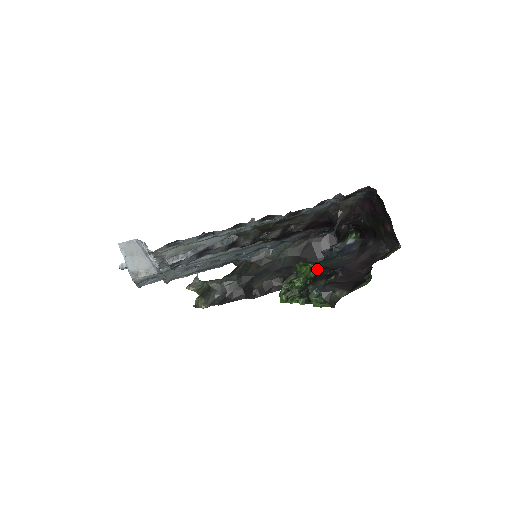
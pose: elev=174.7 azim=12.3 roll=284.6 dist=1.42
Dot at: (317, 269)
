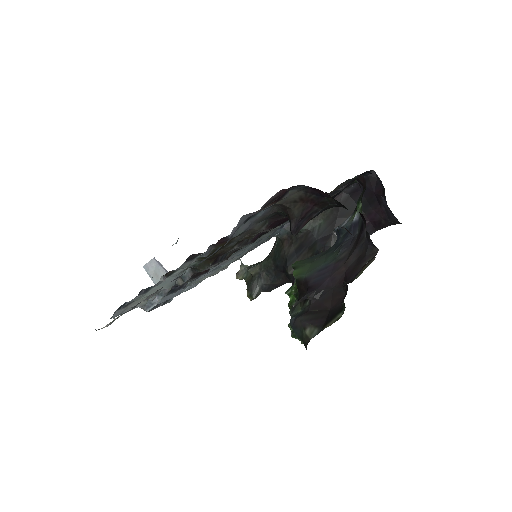
Dot at: (297, 285)
